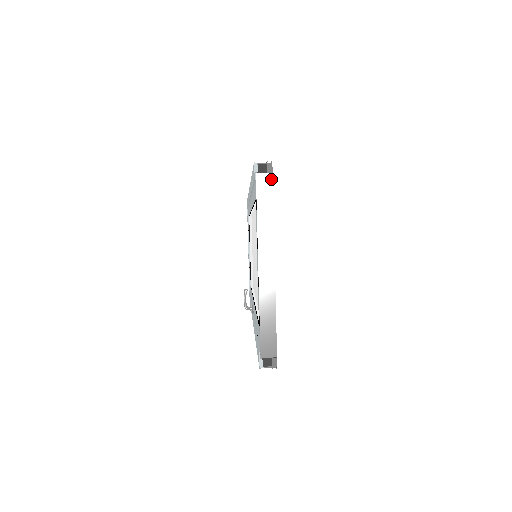
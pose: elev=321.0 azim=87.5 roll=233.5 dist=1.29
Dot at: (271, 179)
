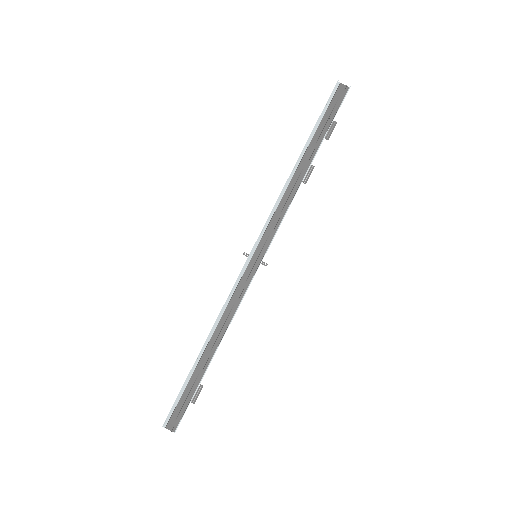
Dot at: occluded
